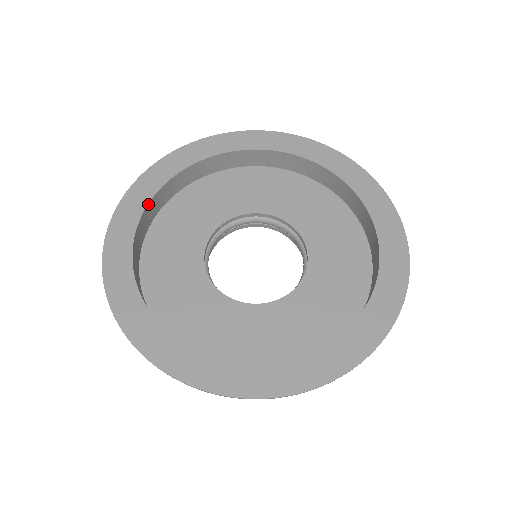
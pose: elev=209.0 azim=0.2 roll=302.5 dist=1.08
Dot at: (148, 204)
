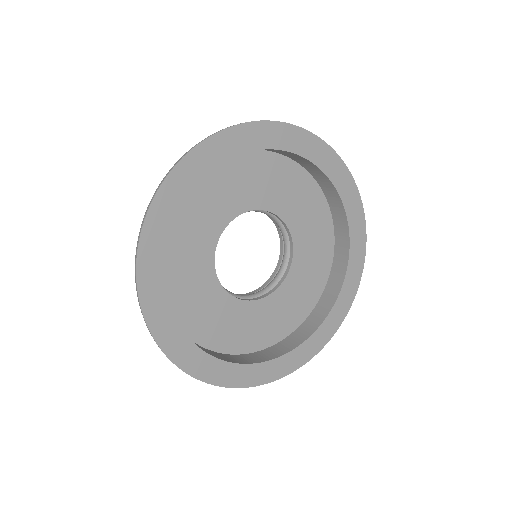
Dot at: (237, 155)
